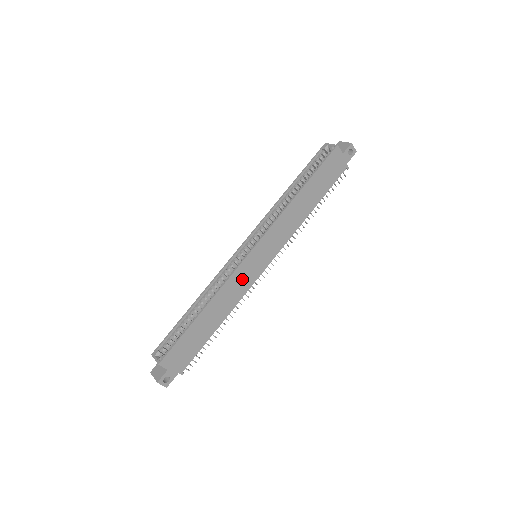
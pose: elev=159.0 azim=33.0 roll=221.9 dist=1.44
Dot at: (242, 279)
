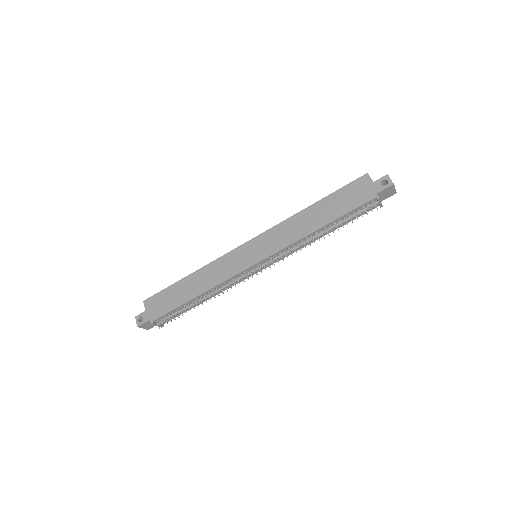
Dot at: (230, 264)
